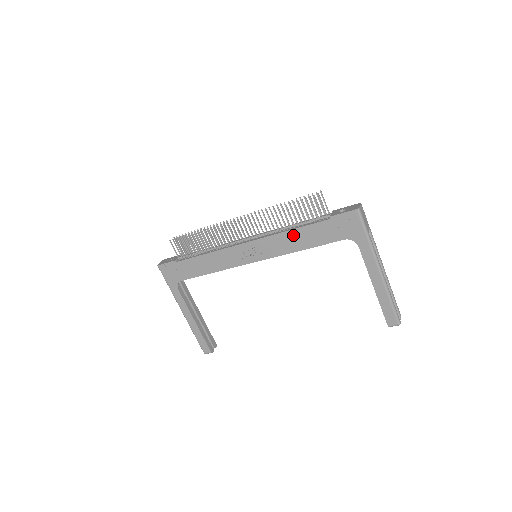
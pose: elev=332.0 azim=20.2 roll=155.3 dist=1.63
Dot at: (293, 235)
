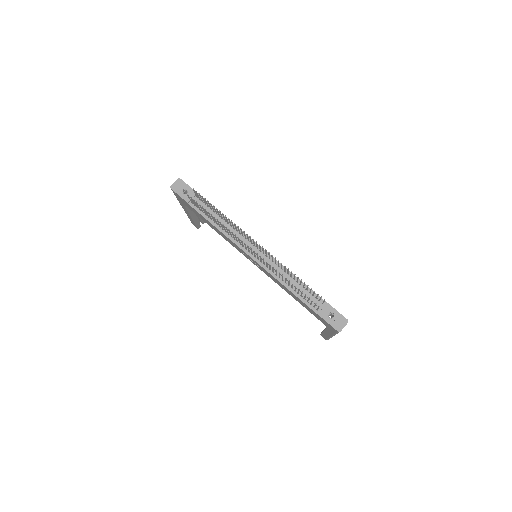
Dot at: (287, 289)
